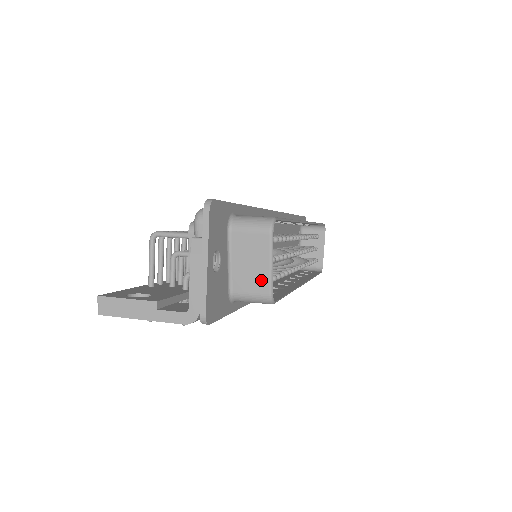
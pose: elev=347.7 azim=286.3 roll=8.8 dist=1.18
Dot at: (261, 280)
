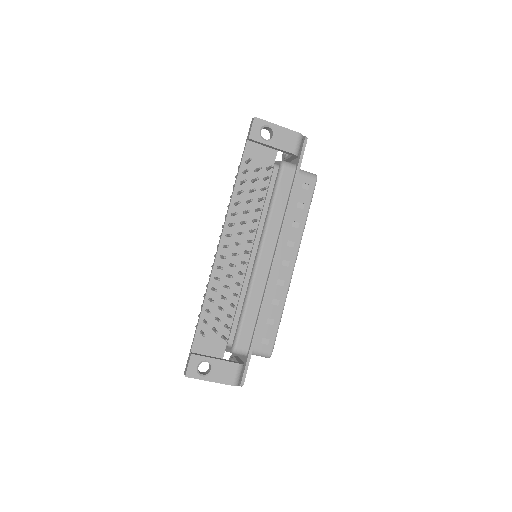
Dot at: occluded
